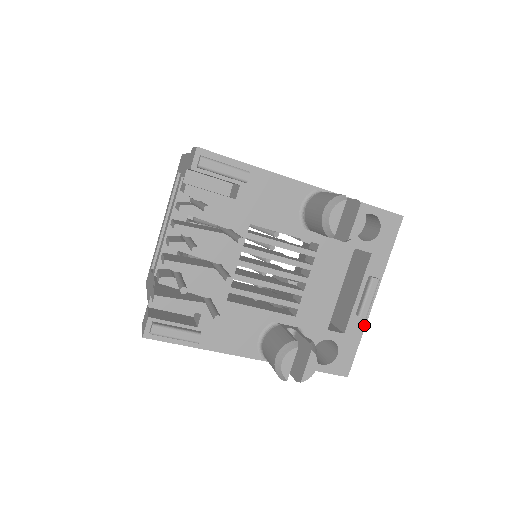
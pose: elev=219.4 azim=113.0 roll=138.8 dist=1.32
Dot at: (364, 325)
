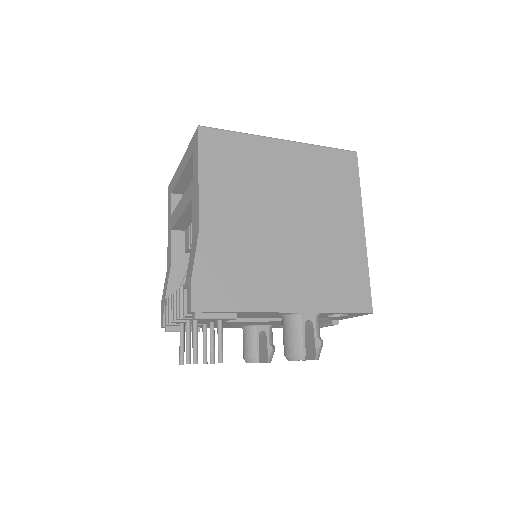
Dot at: occluded
